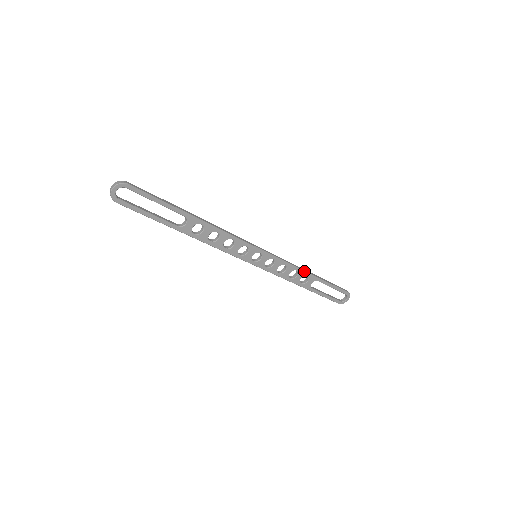
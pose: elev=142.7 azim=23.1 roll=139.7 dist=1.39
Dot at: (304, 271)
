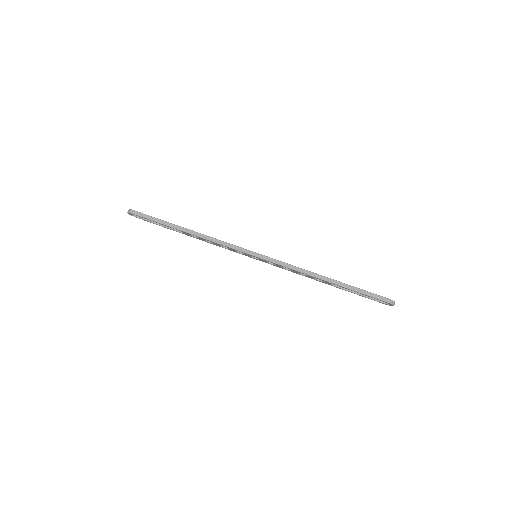
Dot at: (312, 276)
